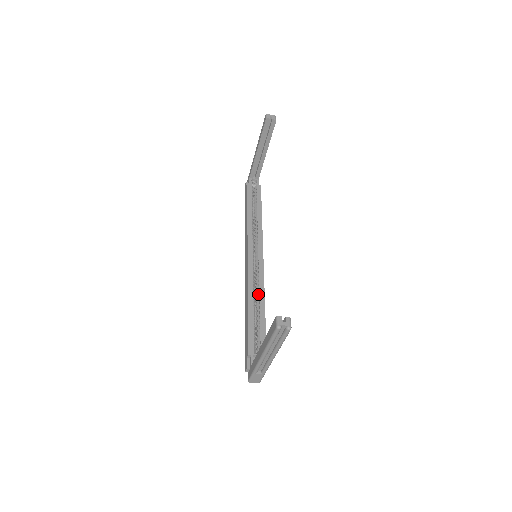
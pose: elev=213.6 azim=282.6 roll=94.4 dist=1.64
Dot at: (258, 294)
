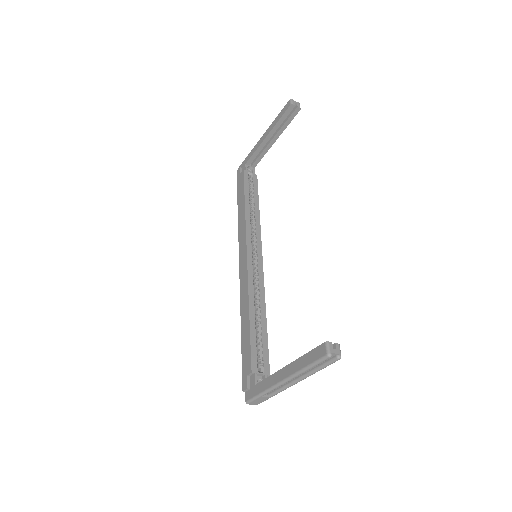
Dot at: (258, 301)
